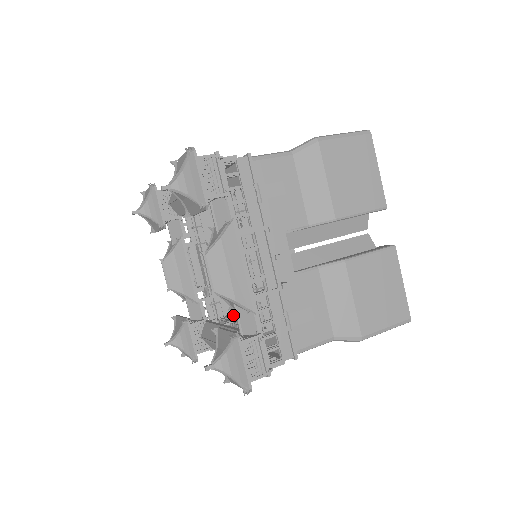
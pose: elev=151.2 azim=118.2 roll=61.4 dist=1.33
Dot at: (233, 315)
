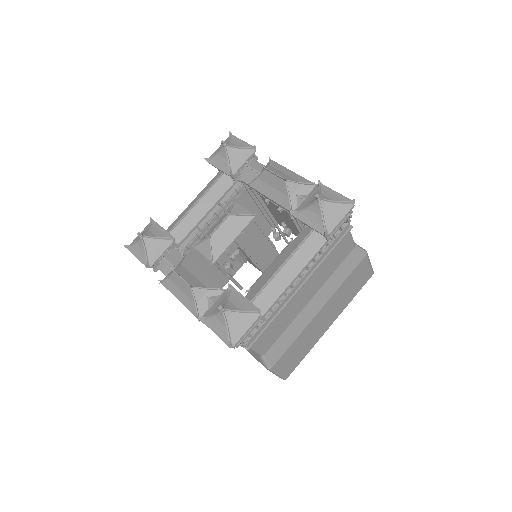
Dot at: occluded
